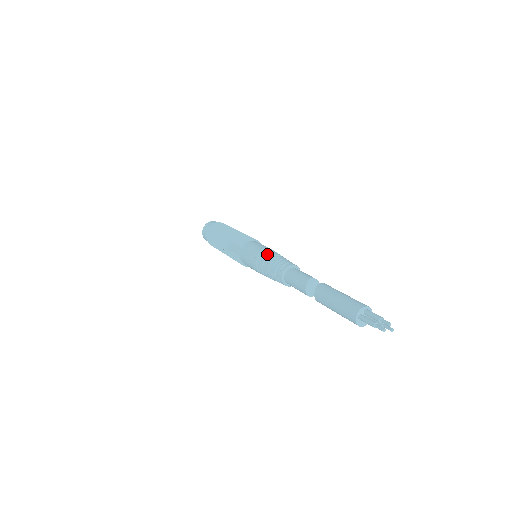
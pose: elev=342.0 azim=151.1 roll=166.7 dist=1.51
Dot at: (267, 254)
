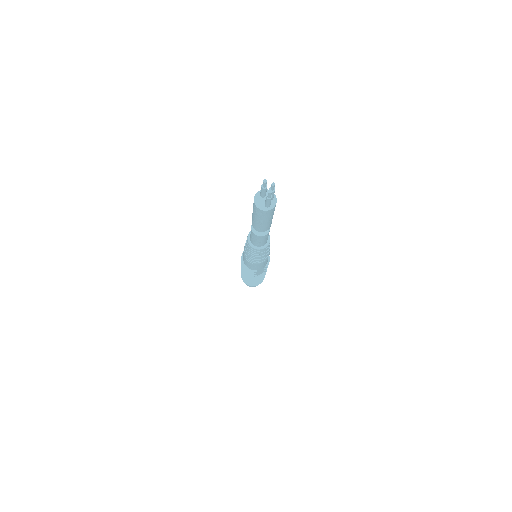
Dot at: occluded
